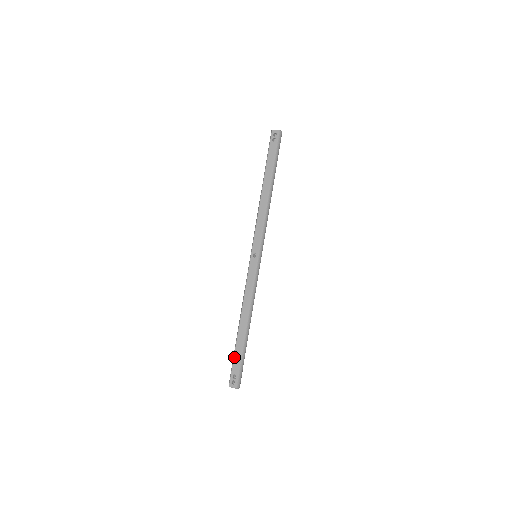
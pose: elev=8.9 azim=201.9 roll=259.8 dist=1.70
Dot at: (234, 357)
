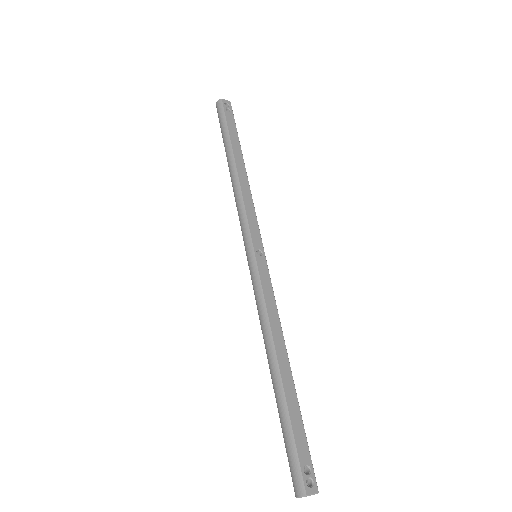
Dot at: (293, 430)
